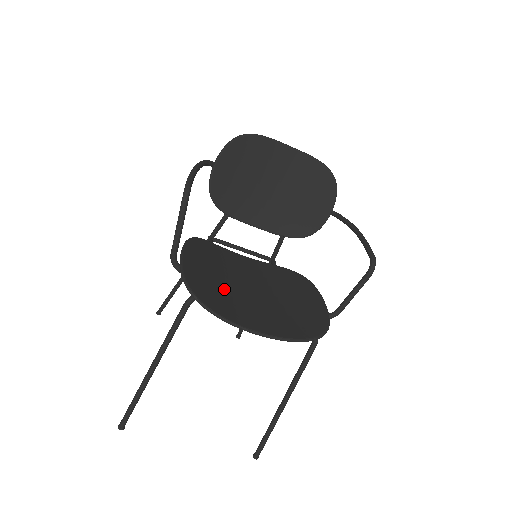
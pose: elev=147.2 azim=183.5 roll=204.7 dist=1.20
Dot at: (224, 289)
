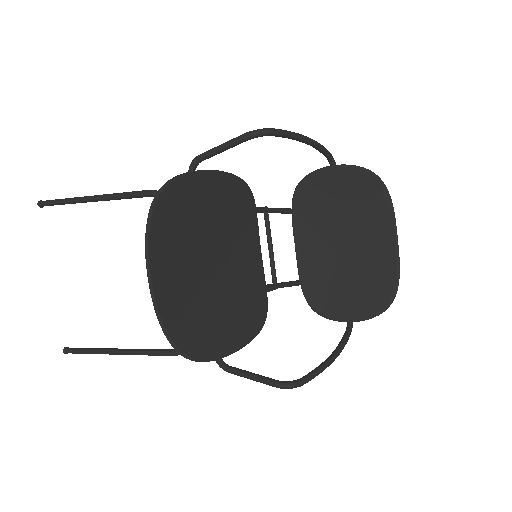
Dot at: (194, 230)
